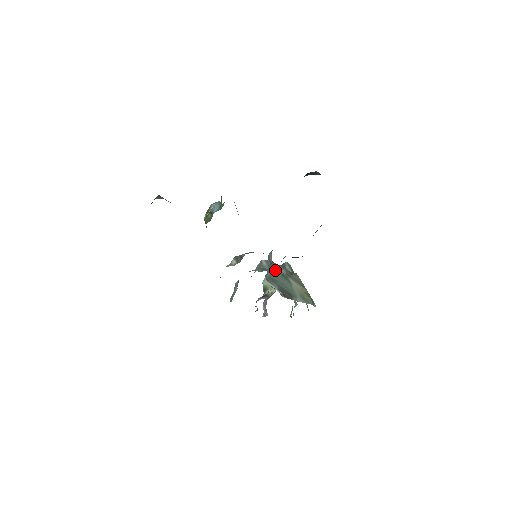
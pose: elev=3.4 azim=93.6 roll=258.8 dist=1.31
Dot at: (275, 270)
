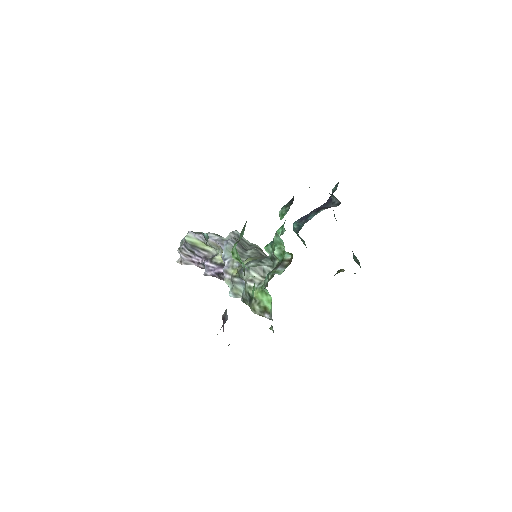
Dot at: occluded
